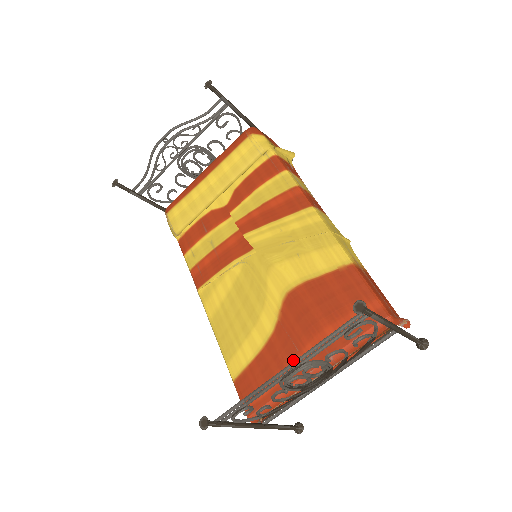
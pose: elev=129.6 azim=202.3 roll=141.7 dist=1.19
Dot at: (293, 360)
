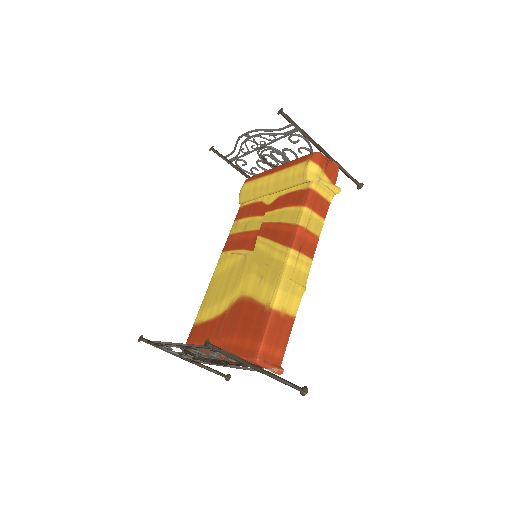
Dot at: (214, 340)
